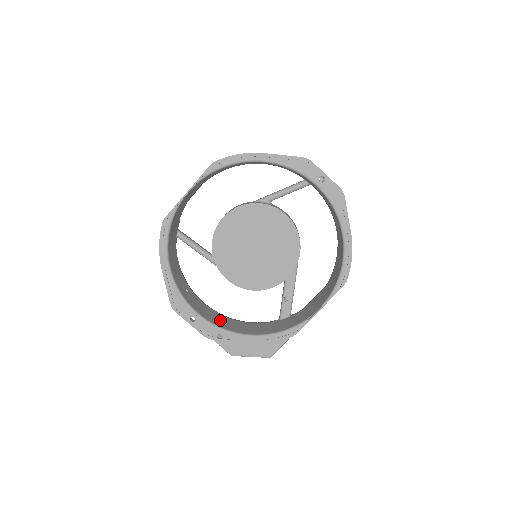
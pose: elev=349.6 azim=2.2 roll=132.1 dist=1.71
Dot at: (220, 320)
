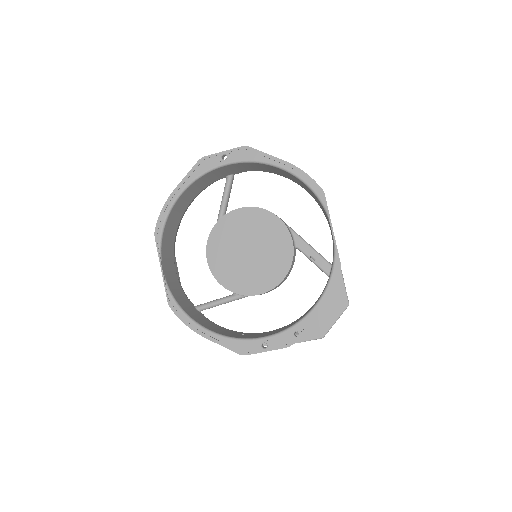
Dot at: occluded
